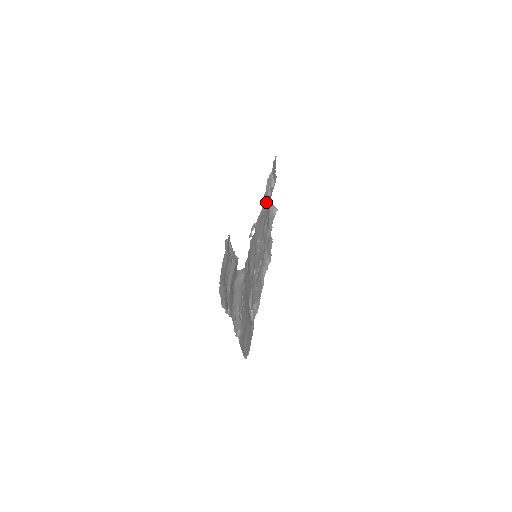
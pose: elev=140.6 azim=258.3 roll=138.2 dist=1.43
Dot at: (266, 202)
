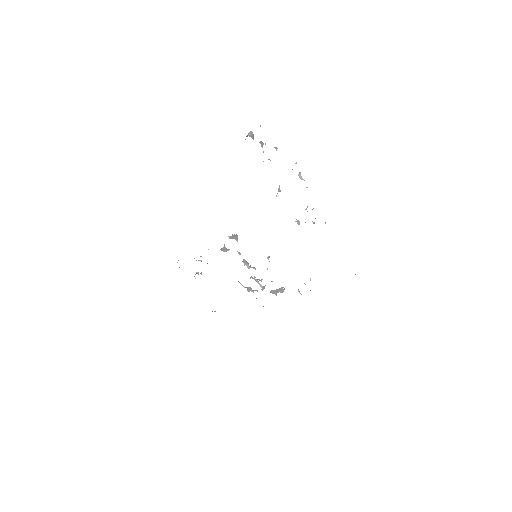
Dot at: occluded
